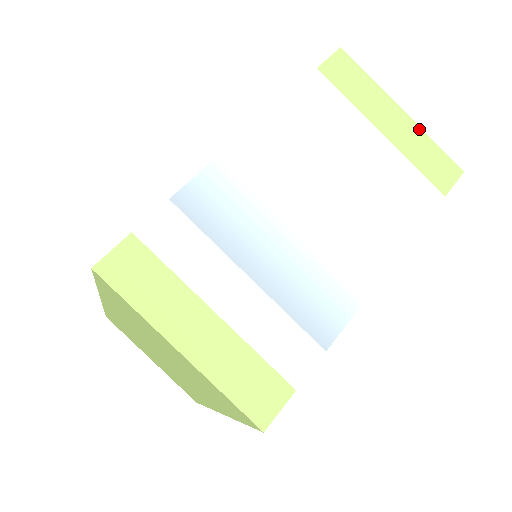
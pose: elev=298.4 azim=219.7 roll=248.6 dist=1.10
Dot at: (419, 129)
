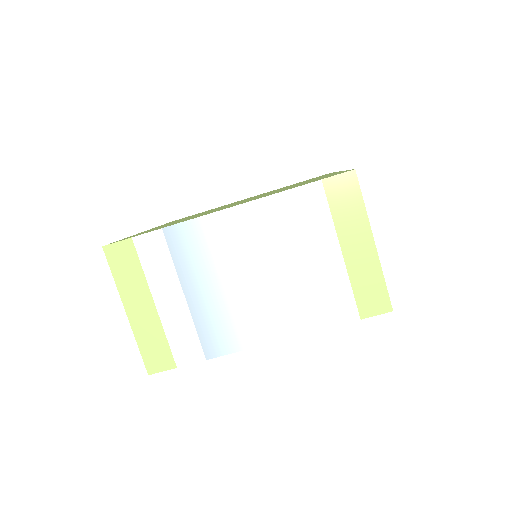
Dot at: (378, 262)
